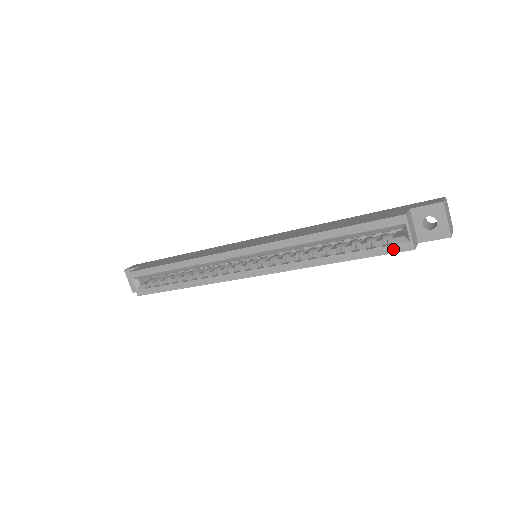
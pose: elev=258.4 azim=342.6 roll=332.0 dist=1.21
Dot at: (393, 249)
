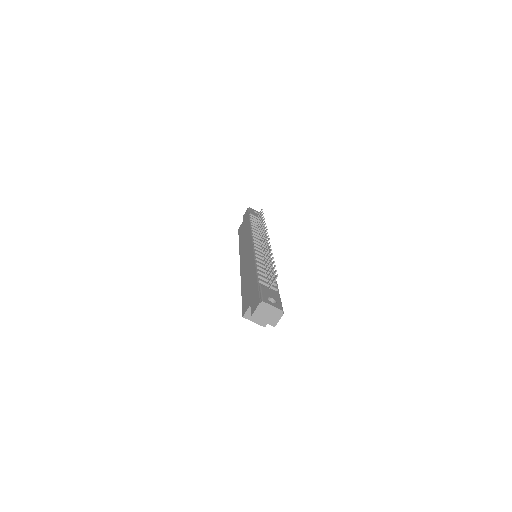
Dot at: occluded
